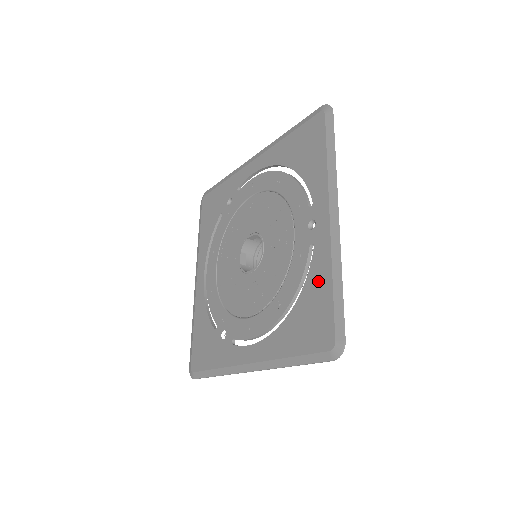
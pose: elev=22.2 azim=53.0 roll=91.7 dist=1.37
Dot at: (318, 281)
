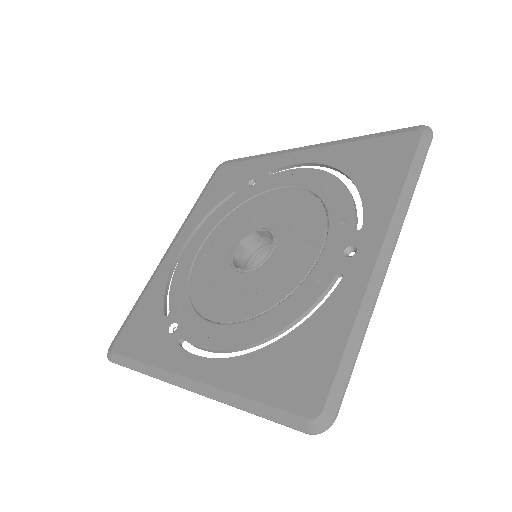
Dot at: (330, 322)
